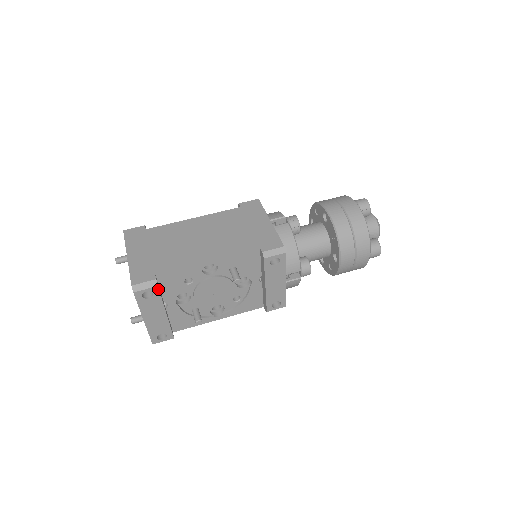
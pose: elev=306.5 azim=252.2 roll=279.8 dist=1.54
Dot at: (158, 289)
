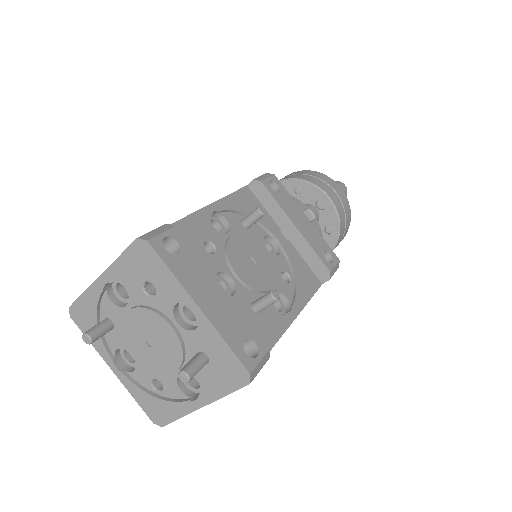
Dot at: (179, 233)
